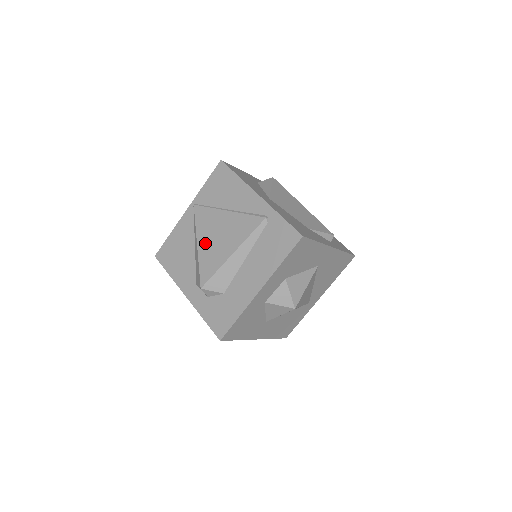
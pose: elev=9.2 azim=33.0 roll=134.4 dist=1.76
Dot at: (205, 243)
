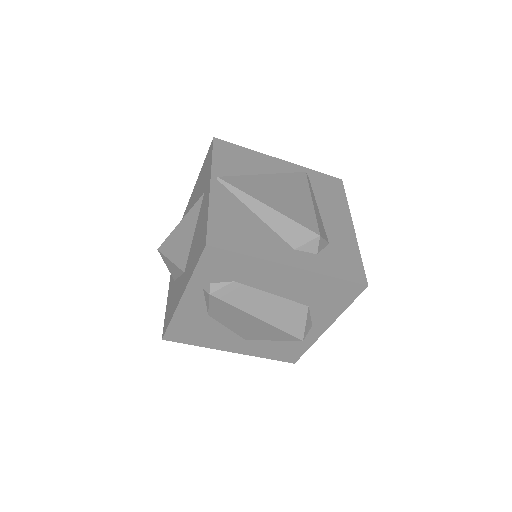
Dot at: (275, 201)
